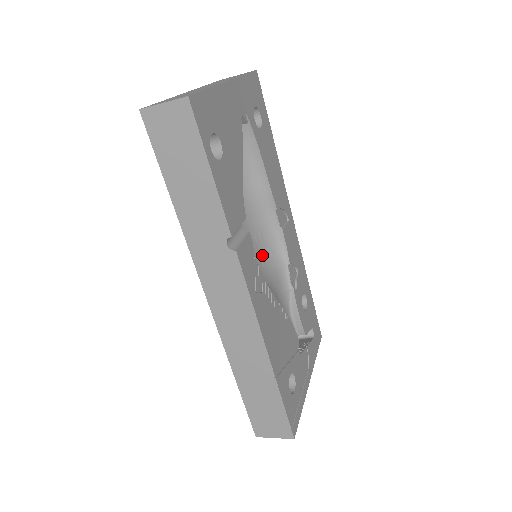
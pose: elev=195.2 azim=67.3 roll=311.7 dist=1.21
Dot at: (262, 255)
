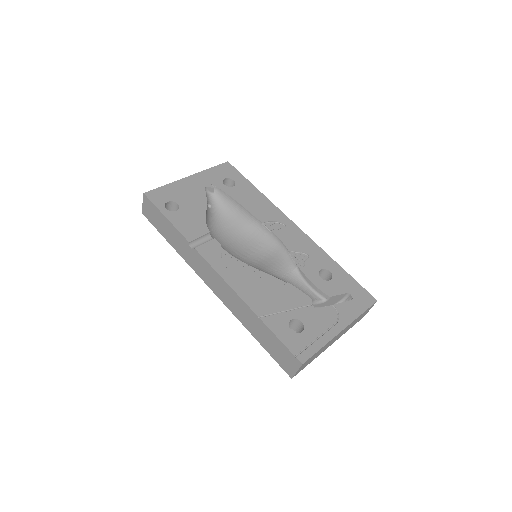
Dot at: (264, 254)
